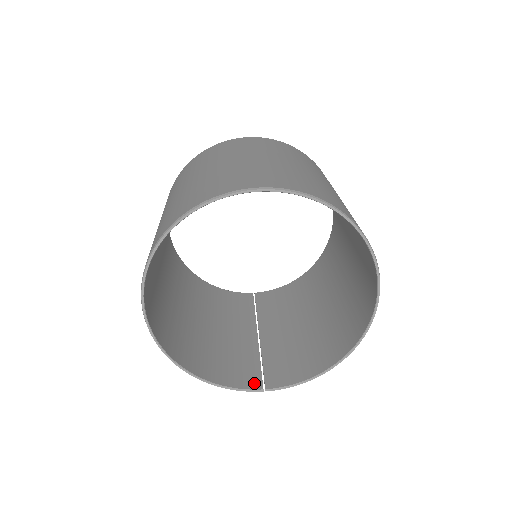
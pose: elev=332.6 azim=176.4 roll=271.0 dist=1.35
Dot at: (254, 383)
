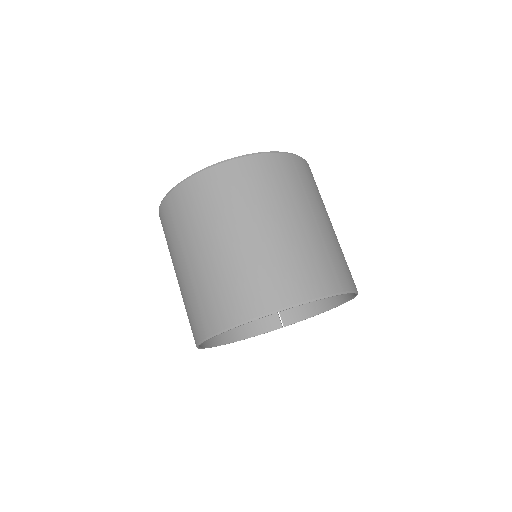
Dot at: (275, 323)
